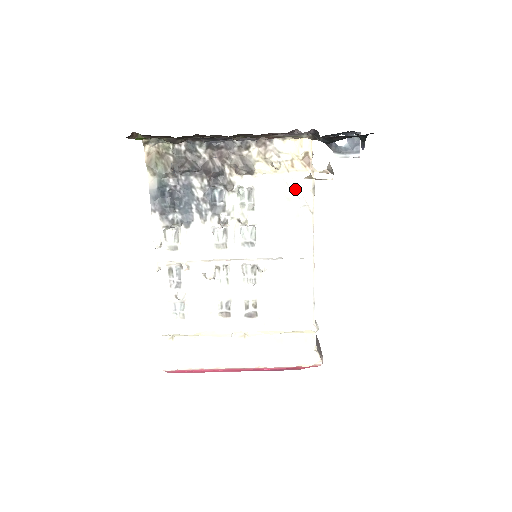
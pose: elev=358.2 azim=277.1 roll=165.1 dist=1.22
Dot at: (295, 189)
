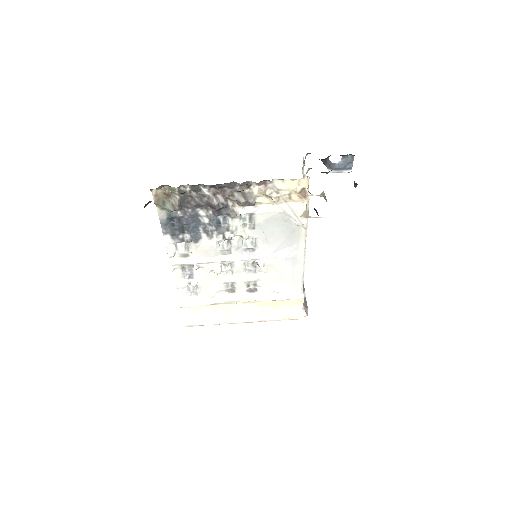
Dot at: (291, 214)
